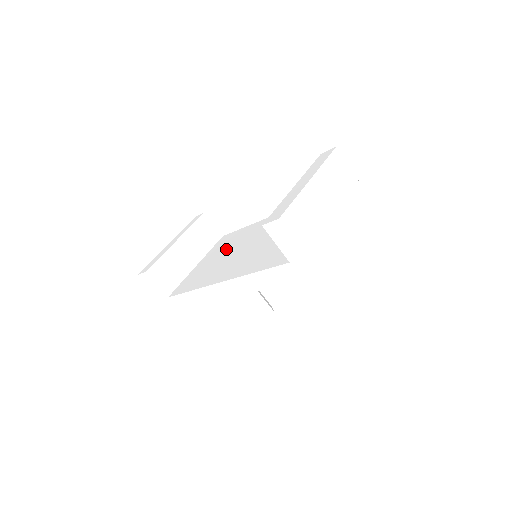
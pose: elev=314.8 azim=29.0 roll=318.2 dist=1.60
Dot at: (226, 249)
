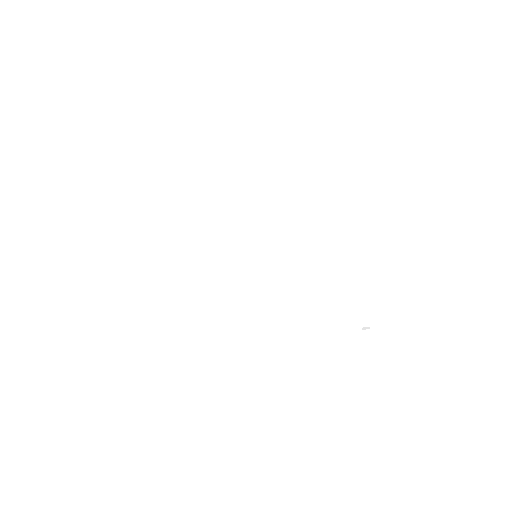
Dot at: (216, 215)
